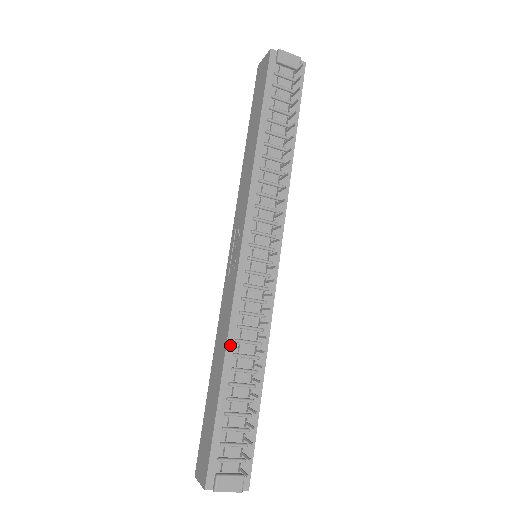
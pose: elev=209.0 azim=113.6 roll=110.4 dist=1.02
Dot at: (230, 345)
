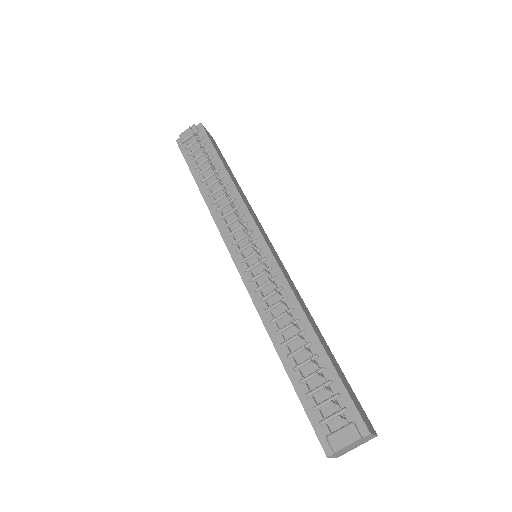
Dot at: (269, 329)
